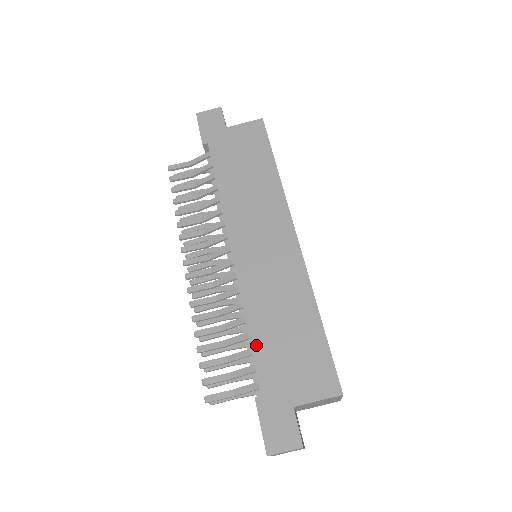
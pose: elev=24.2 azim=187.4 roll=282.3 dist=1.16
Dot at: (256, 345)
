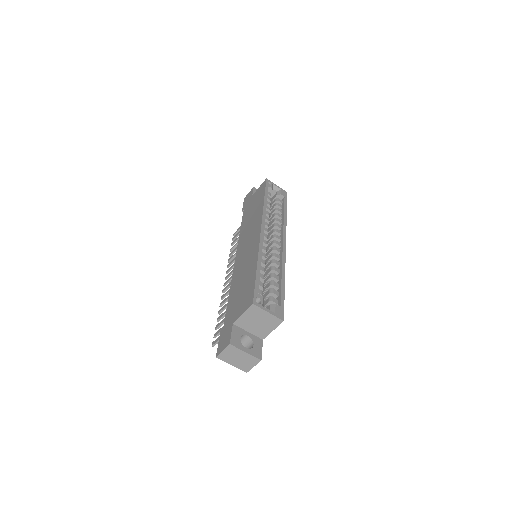
Dot at: (229, 300)
